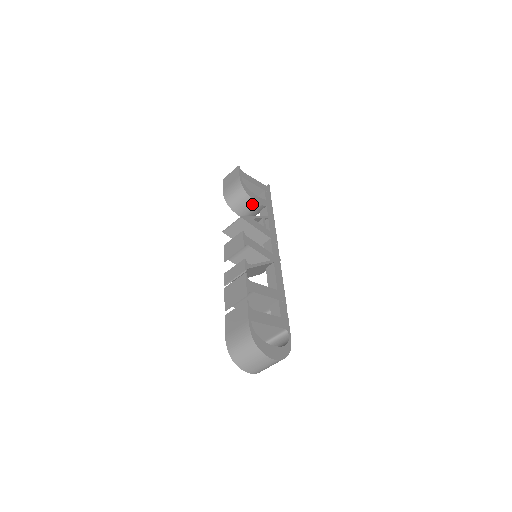
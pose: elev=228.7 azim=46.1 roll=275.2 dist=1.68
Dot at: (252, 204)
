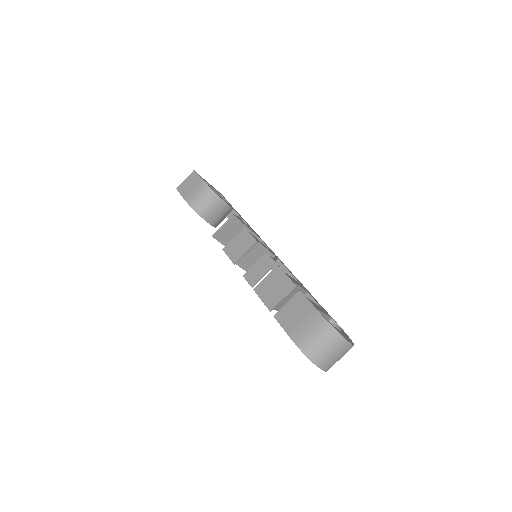
Dot at: (223, 207)
